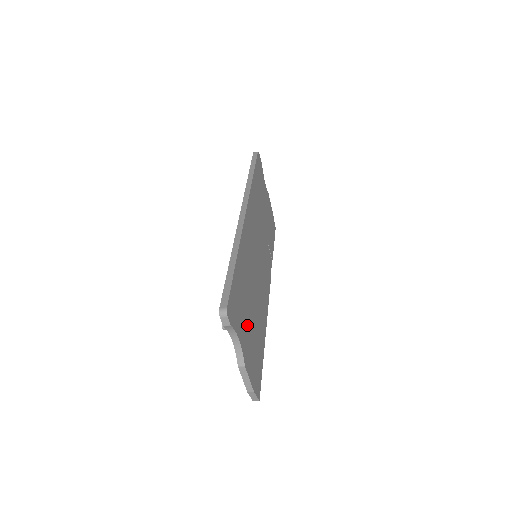
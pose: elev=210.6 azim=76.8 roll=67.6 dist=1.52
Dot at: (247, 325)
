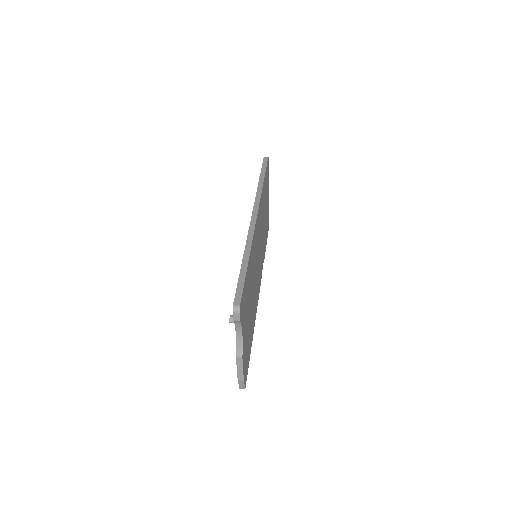
Dot at: (247, 320)
